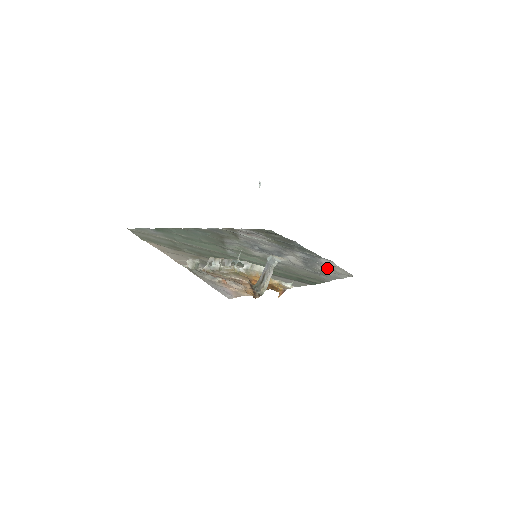
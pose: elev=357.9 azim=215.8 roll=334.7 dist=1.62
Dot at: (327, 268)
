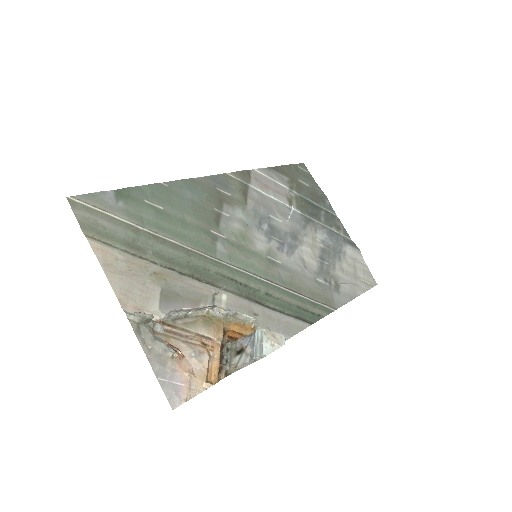
Dot at: (347, 270)
